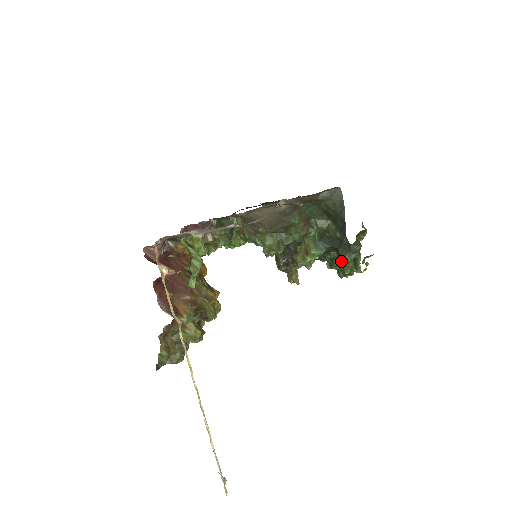
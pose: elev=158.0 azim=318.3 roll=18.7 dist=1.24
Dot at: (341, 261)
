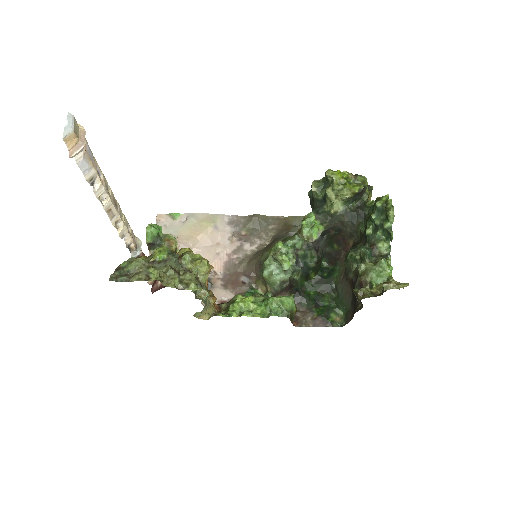
Dot at: (324, 195)
